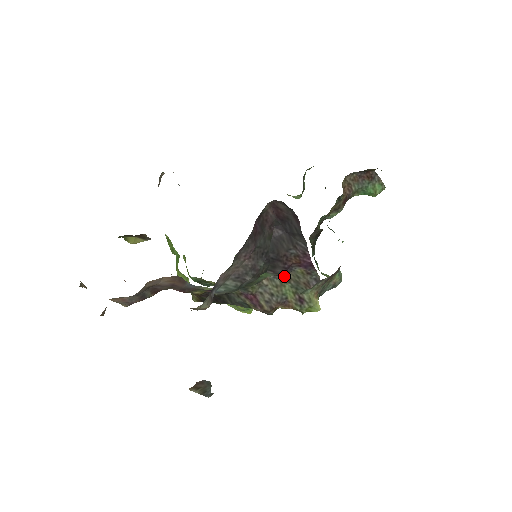
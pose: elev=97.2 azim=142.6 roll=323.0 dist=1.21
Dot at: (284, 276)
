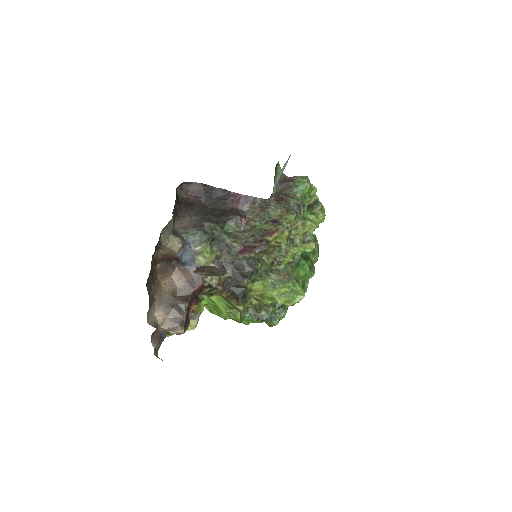
Dot at: (247, 221)
